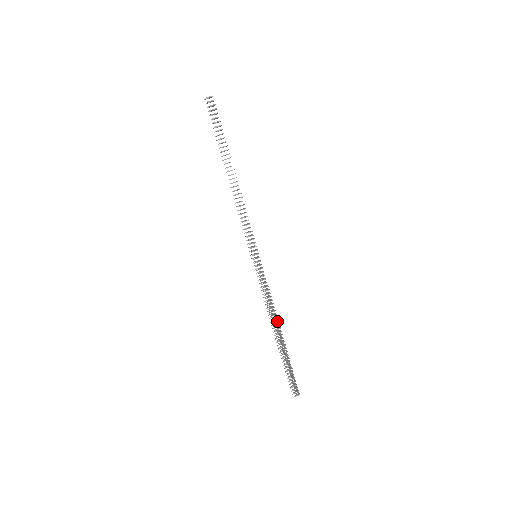
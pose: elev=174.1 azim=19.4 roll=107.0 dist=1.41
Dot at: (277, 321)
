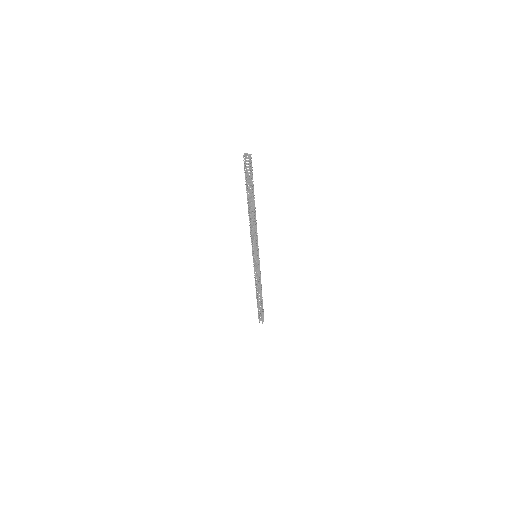
Dot at: occluded
